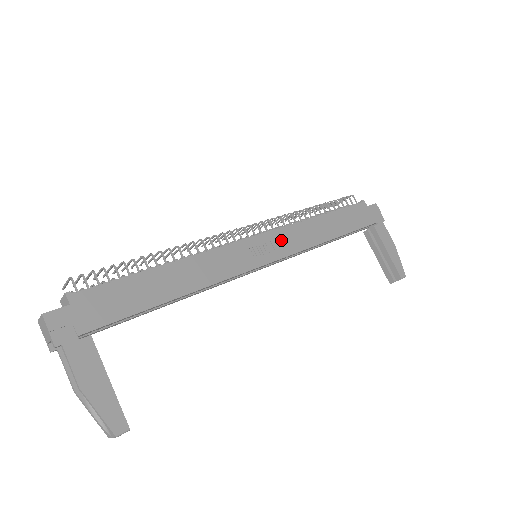
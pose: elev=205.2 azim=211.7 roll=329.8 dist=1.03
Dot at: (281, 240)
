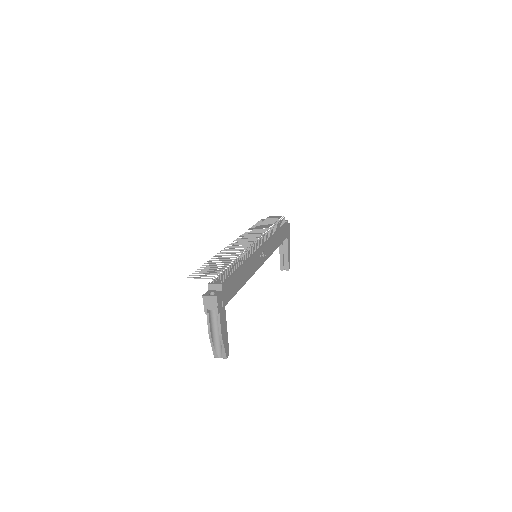
Dot at: (267, 249)
